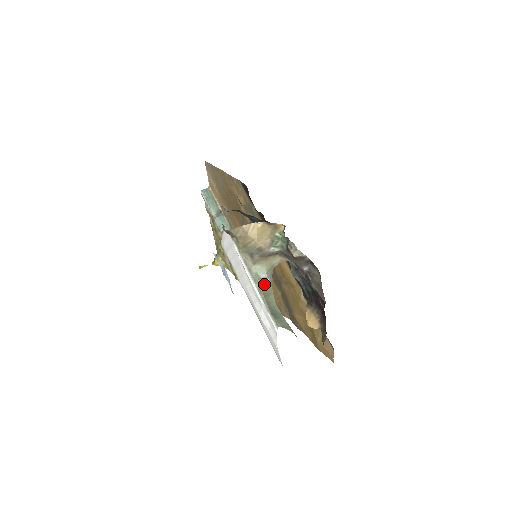
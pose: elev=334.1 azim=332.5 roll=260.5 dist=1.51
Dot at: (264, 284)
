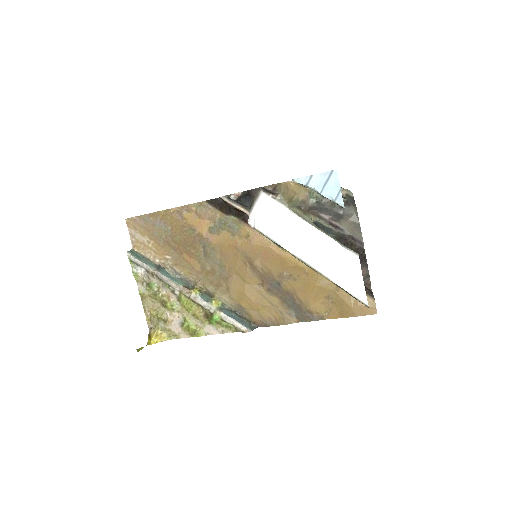
Dot at: occluded
